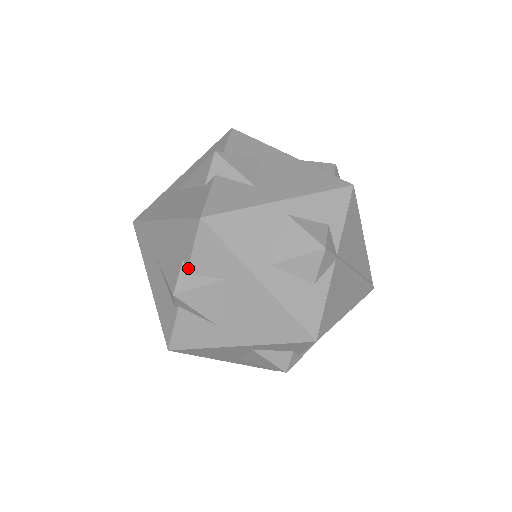
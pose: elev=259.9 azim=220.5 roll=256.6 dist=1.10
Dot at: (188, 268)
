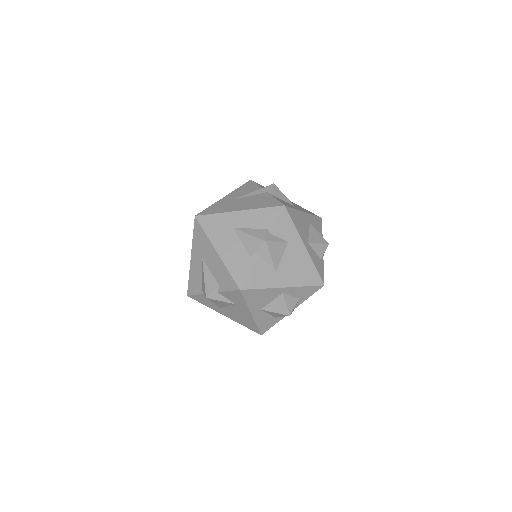
Dot at: (220, 292)
